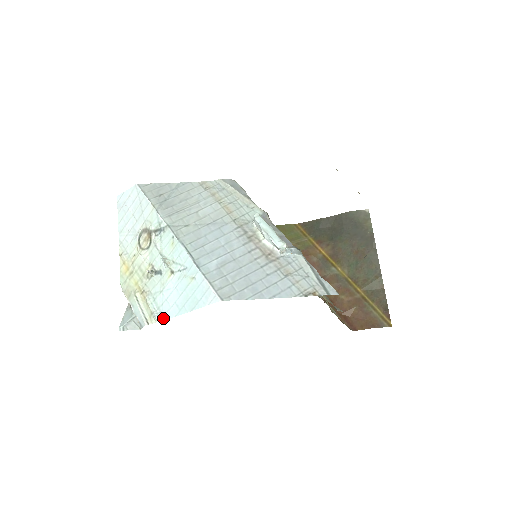
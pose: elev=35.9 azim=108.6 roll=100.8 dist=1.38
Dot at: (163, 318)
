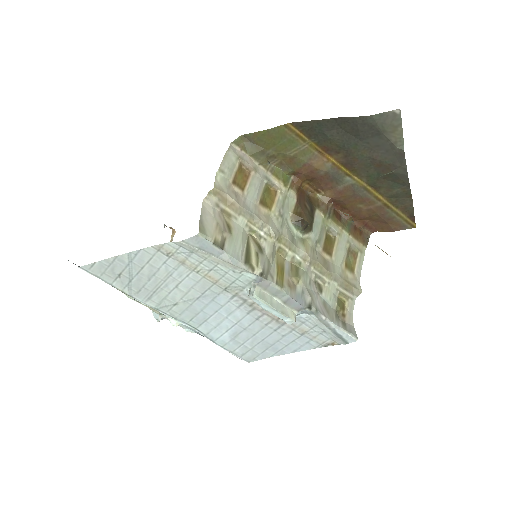
Dot at: (194, 332)
